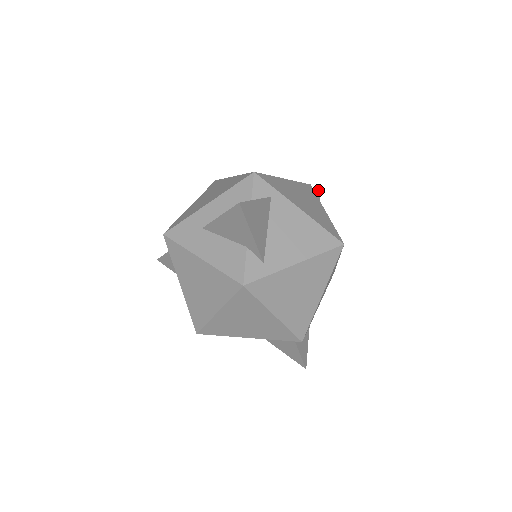
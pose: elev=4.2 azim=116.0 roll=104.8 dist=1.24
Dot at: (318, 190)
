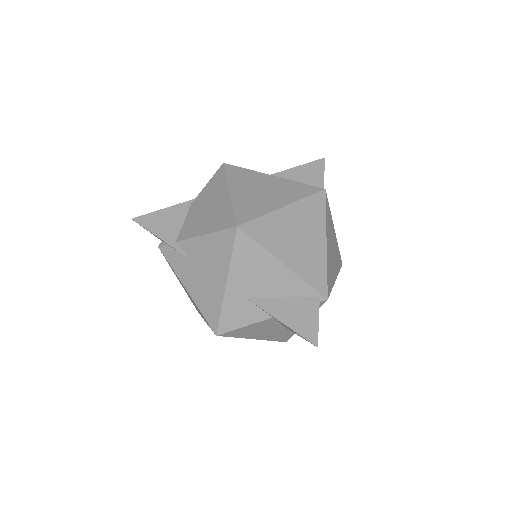
Dot at: occluded
